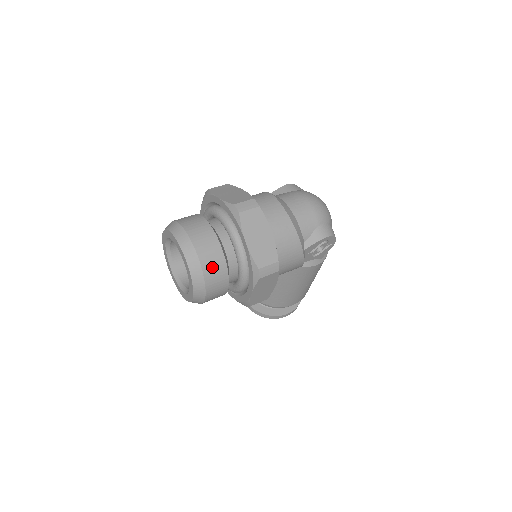
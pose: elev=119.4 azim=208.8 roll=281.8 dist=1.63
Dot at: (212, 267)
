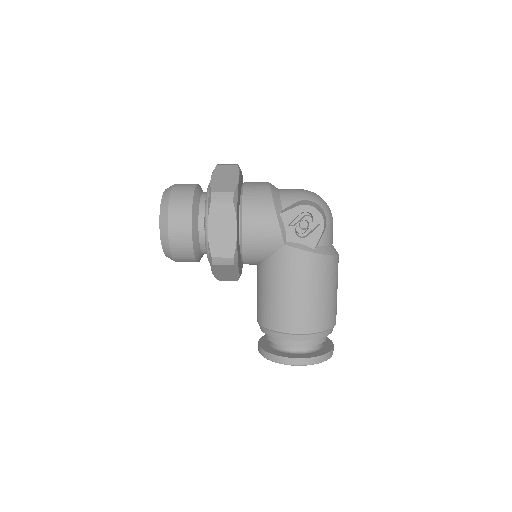
Dot at: (179, 197)
